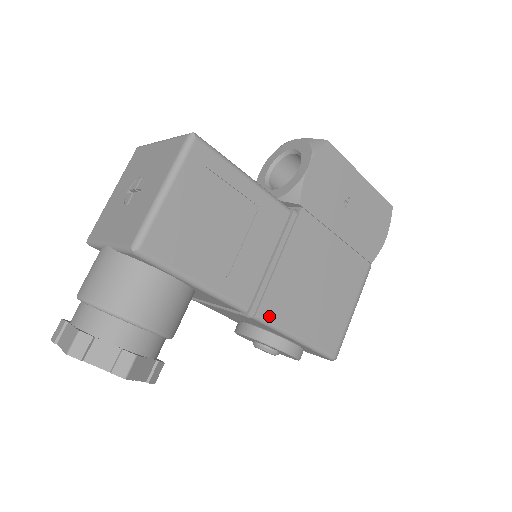
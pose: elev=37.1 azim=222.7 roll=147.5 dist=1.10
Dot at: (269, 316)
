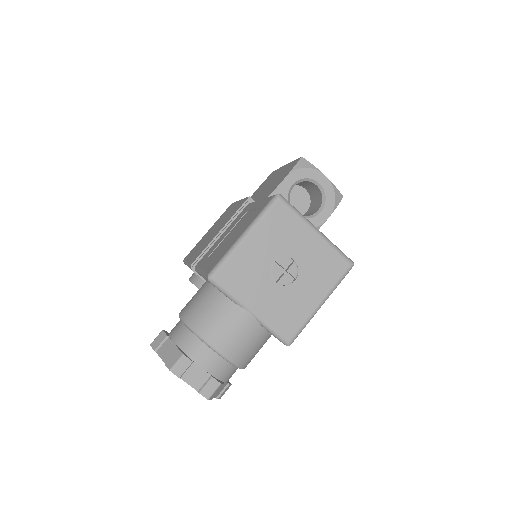
Dot at: occluded
